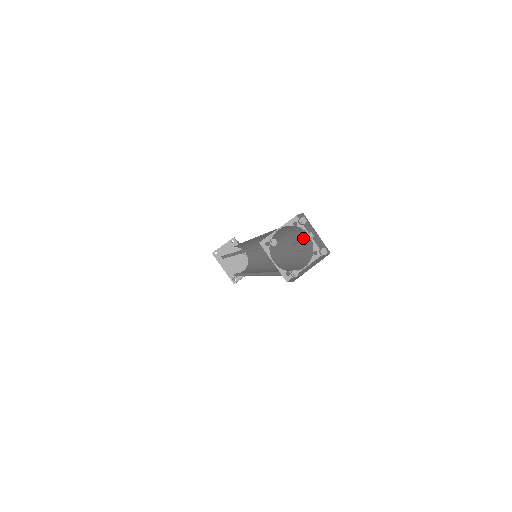
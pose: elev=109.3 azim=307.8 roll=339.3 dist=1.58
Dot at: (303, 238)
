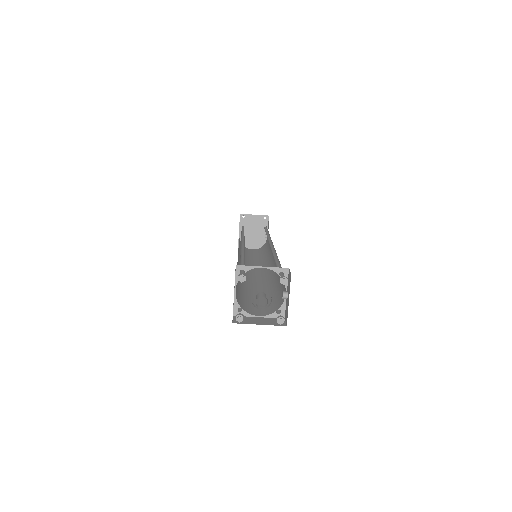
Dot at: (283, 288)
